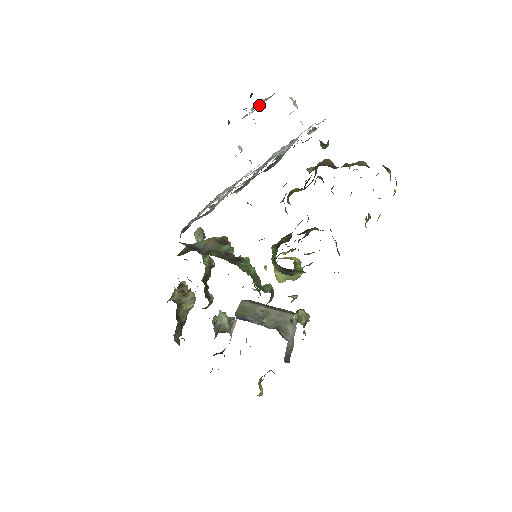
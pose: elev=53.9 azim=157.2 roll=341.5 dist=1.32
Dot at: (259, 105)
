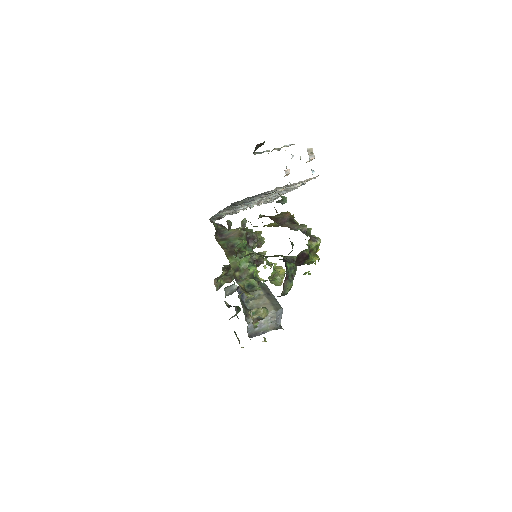
Dot at: (280, 149)
